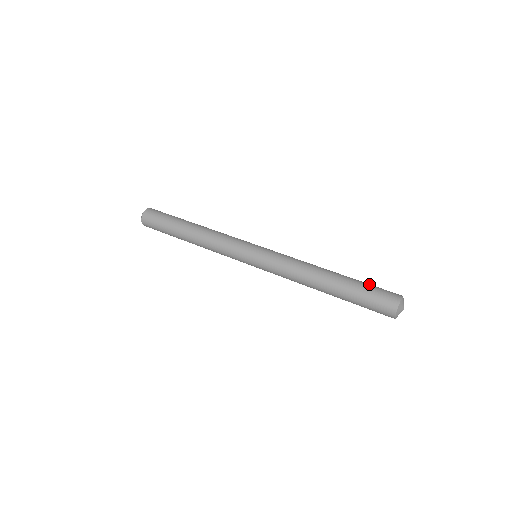
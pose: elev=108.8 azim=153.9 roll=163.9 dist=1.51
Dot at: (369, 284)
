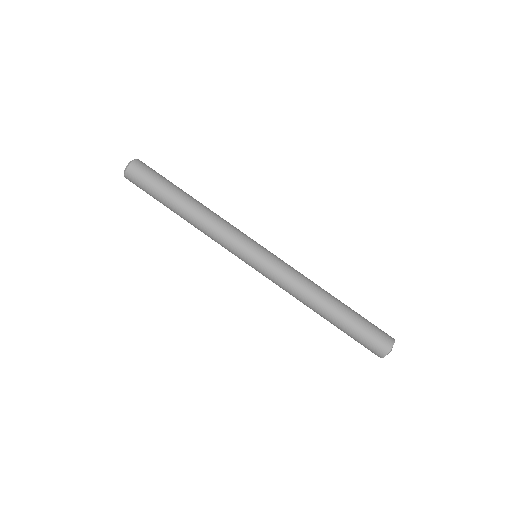
Dot at: (365, 325)
